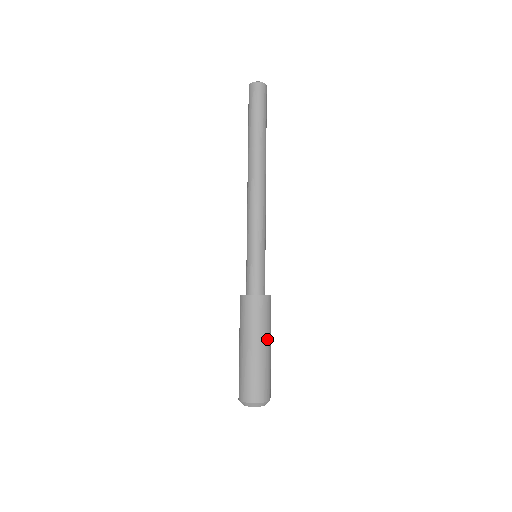
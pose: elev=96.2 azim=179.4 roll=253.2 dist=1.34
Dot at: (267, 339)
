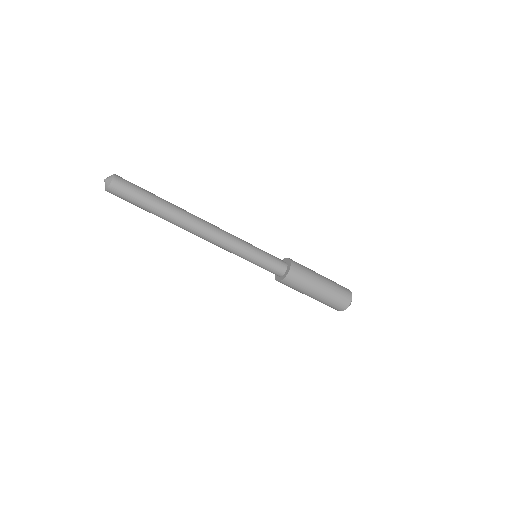
Dot at: (312, 290)
